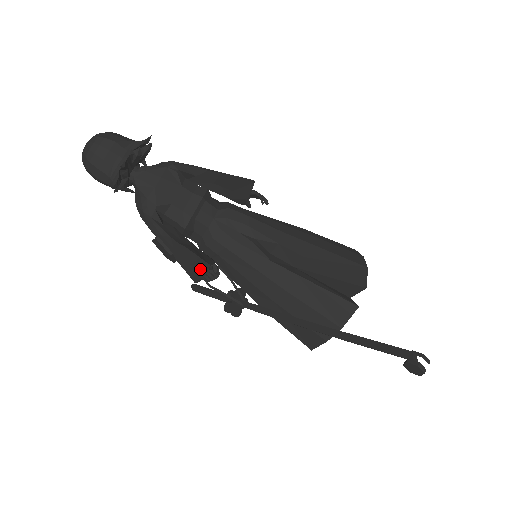
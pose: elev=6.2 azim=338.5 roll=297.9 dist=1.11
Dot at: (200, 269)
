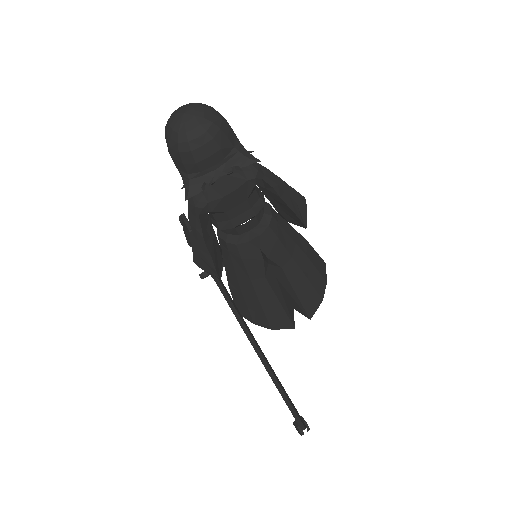
Dot at: (208, 269)
